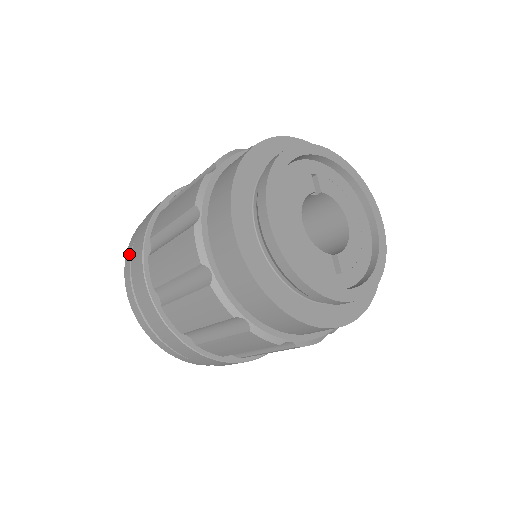
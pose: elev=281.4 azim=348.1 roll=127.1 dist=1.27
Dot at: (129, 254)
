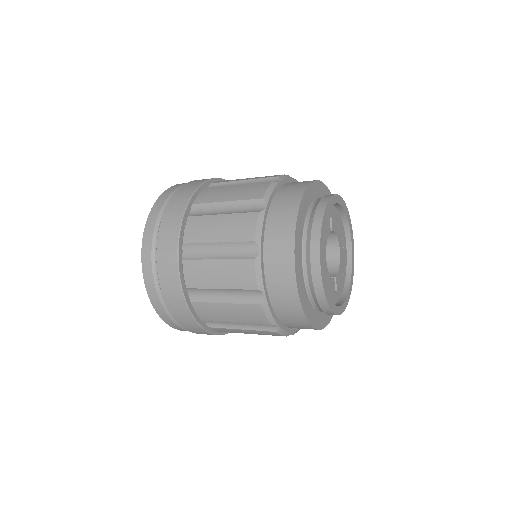
Dot at: (149, 247)
